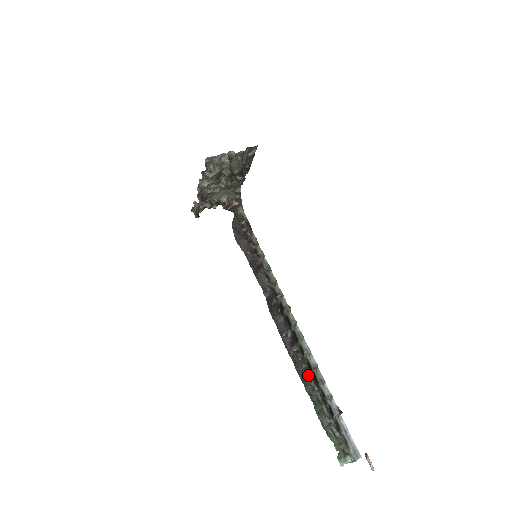
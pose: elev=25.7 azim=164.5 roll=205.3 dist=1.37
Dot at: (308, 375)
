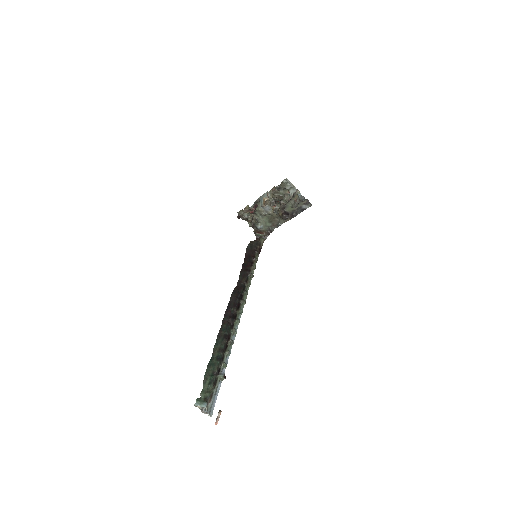
Dot at: (225, 339)
